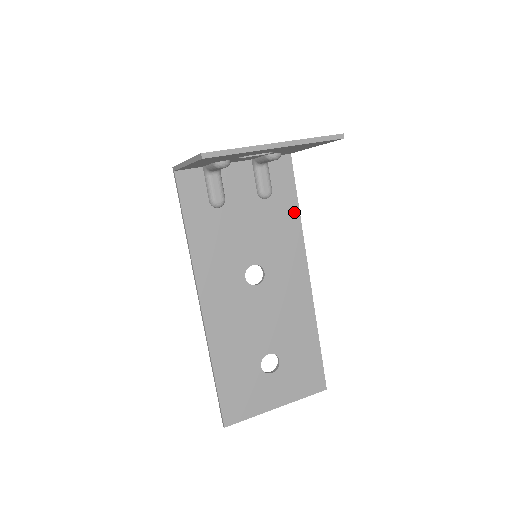
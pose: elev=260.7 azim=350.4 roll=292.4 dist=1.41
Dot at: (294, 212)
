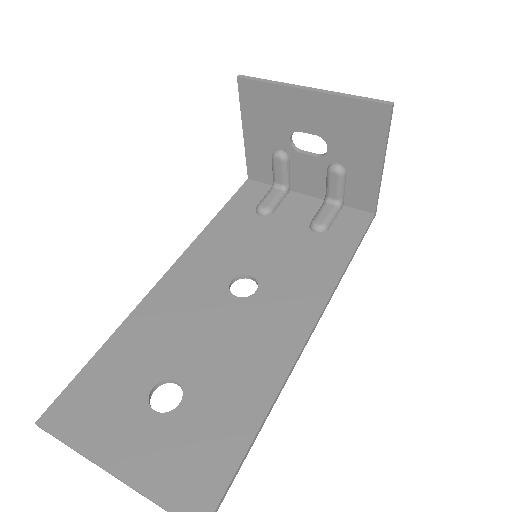
Dot at: (341, 259)
